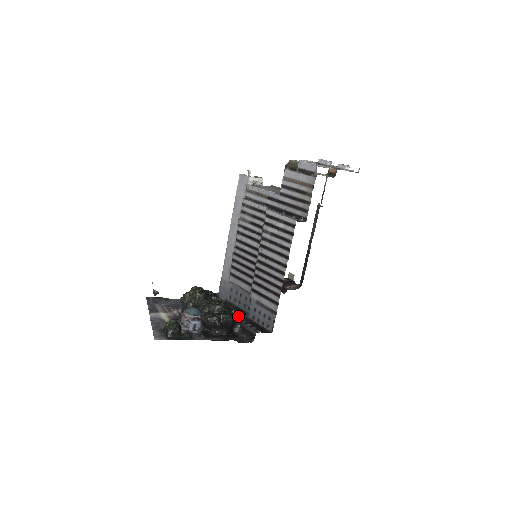
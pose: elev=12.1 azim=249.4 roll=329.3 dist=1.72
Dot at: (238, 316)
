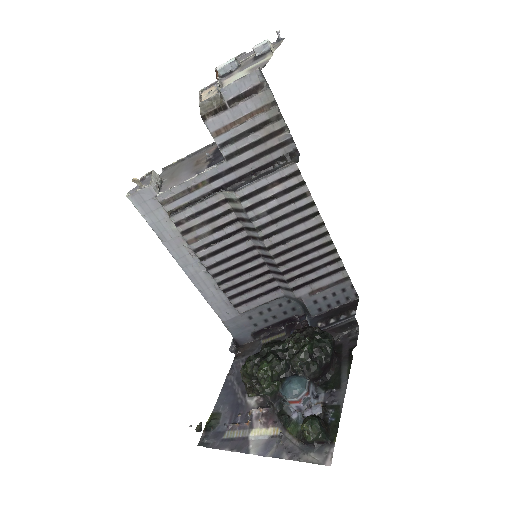
Dot at: (287, 329)
